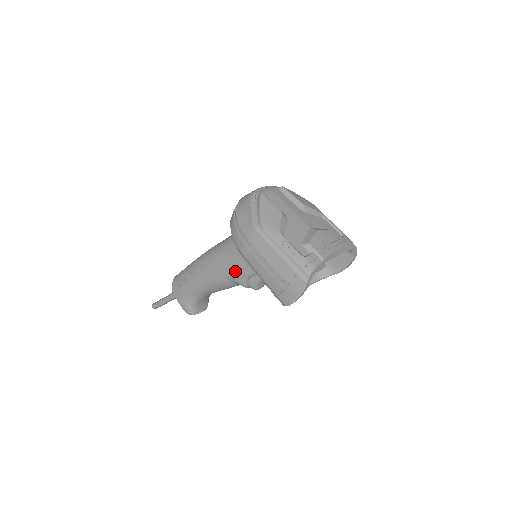
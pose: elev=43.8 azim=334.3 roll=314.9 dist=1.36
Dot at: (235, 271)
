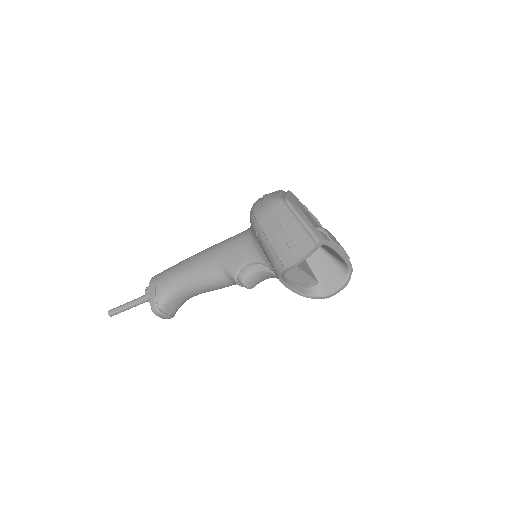
Dot at: (233, 259)
